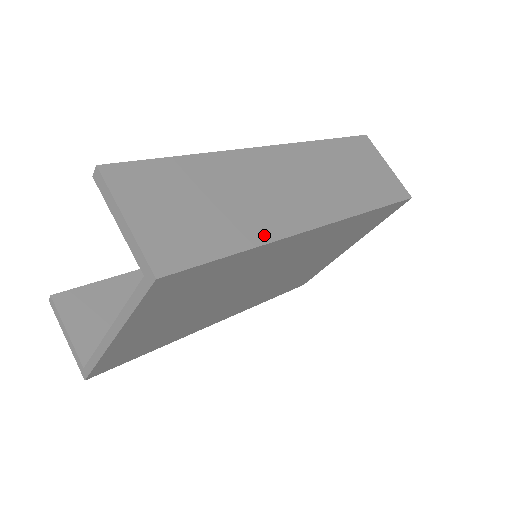
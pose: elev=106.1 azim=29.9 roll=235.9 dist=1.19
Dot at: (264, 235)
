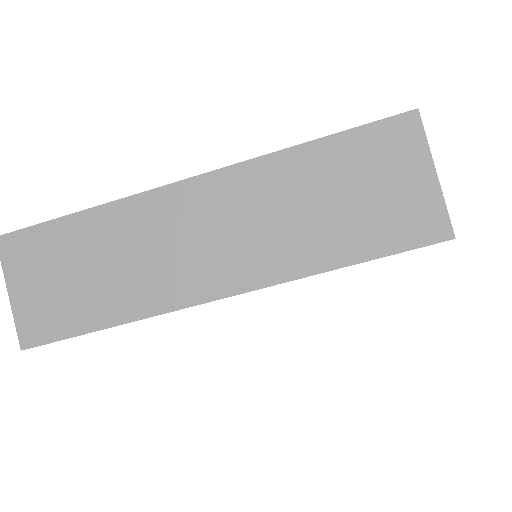
Dot at: (138, 310)
